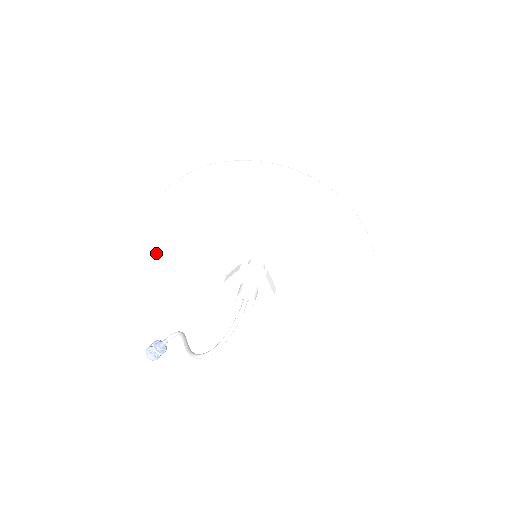
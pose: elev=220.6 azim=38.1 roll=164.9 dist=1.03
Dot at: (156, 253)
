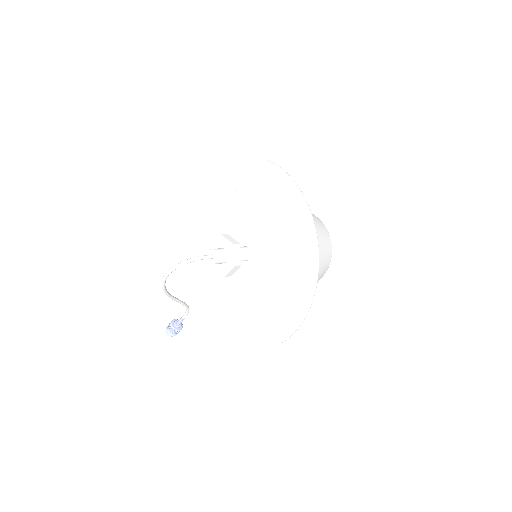
Dot at: (198, 231)
